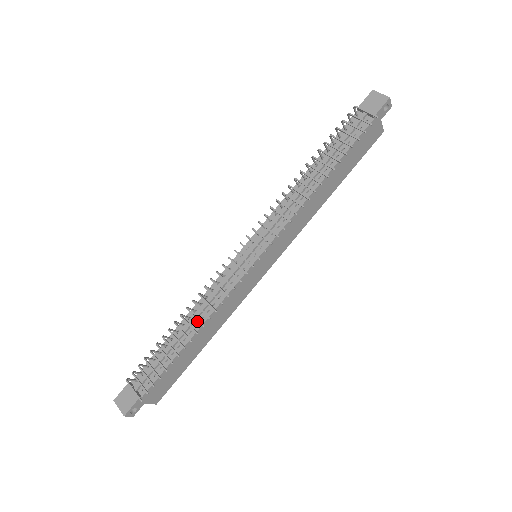
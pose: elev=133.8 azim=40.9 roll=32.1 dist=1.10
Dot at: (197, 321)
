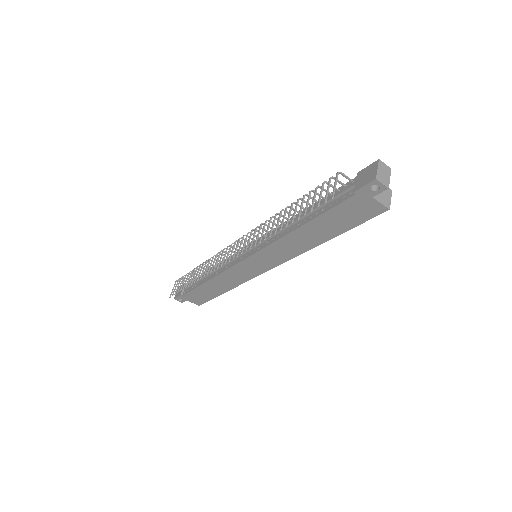
Dot at: (212, 274)
